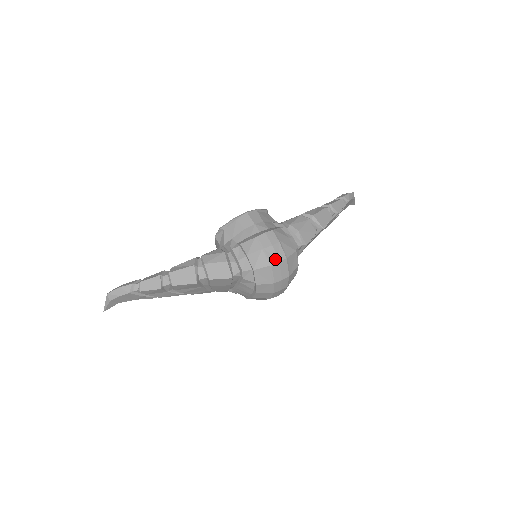
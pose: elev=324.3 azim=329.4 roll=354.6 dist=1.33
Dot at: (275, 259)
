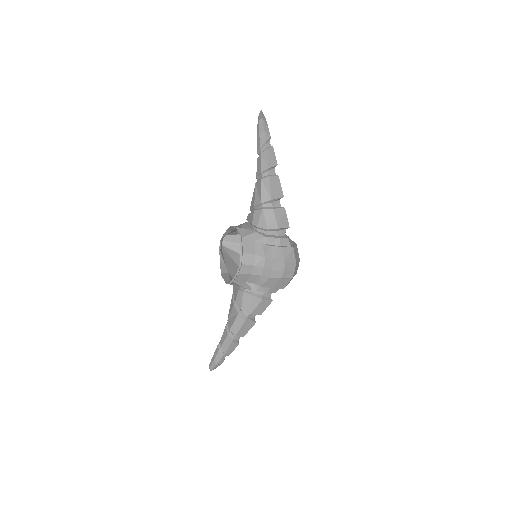
Dot at: (291, 273)
